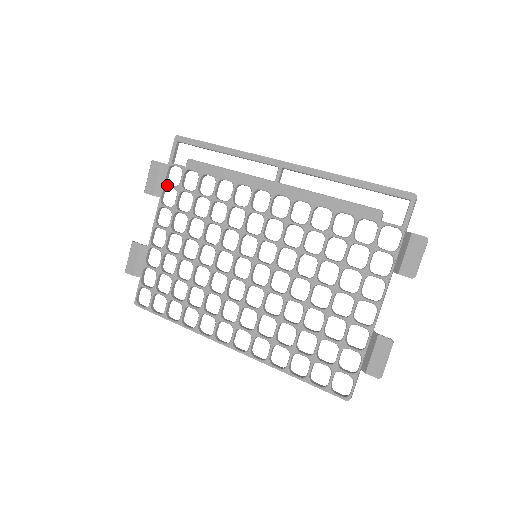
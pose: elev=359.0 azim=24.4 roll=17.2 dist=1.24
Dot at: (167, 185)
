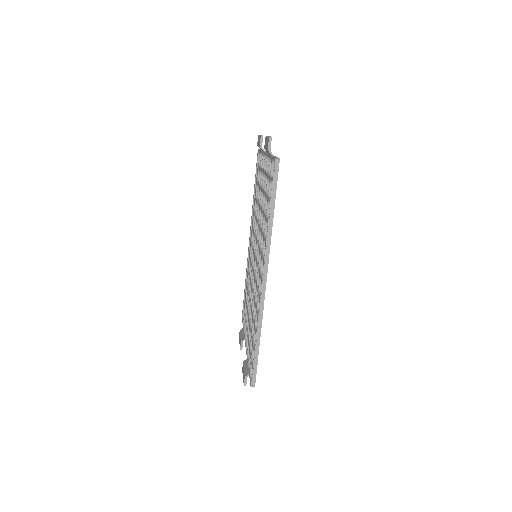
Dot at: (244, 330)
